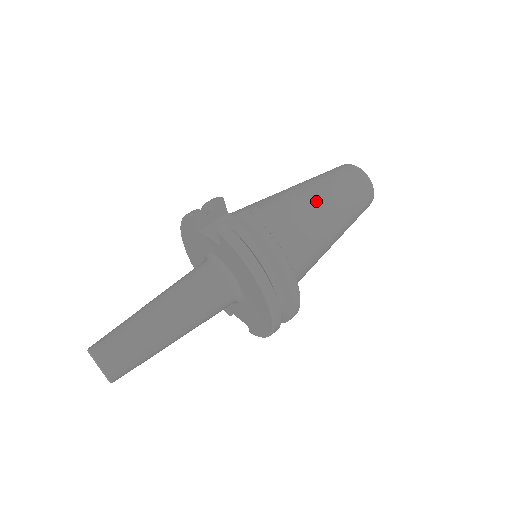
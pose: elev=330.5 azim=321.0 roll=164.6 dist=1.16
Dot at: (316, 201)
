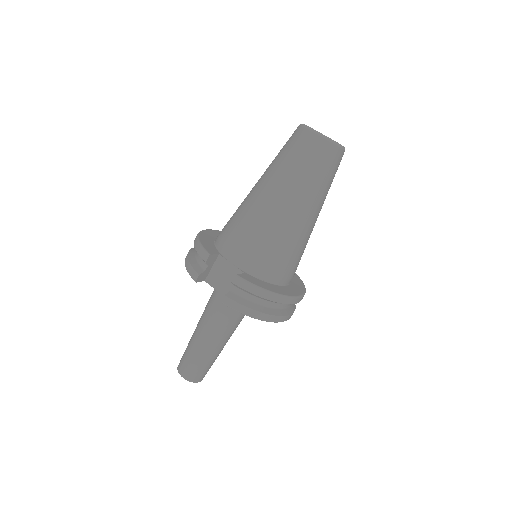
Dot at: (289, 211)
